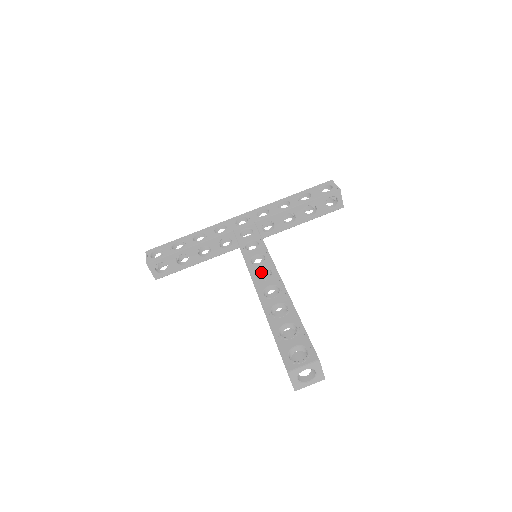
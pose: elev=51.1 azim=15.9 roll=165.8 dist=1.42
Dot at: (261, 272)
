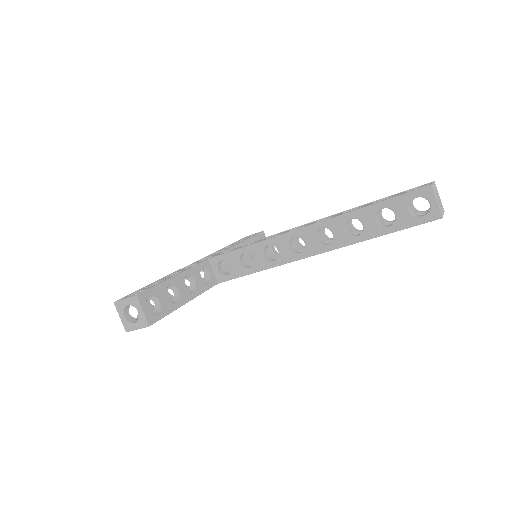
Dot at: occluded
